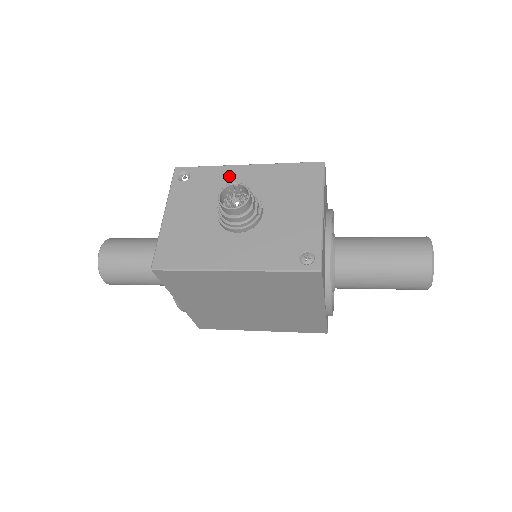
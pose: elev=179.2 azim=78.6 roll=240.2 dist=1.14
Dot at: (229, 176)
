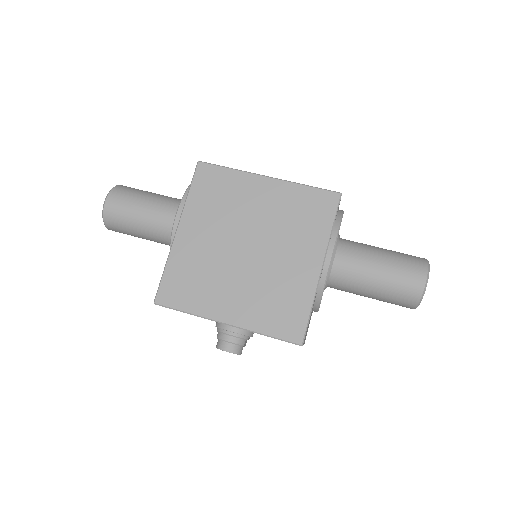
Dot at: occluded
